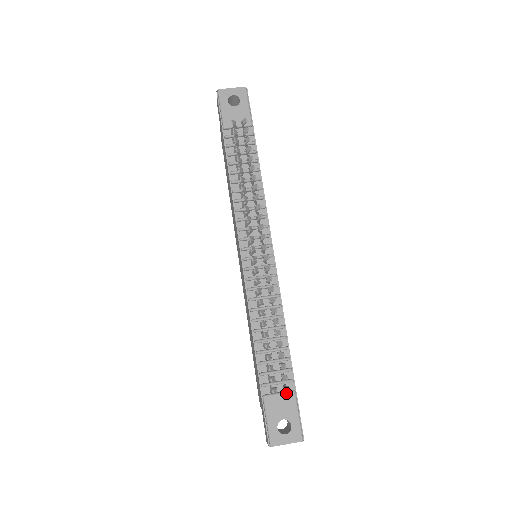
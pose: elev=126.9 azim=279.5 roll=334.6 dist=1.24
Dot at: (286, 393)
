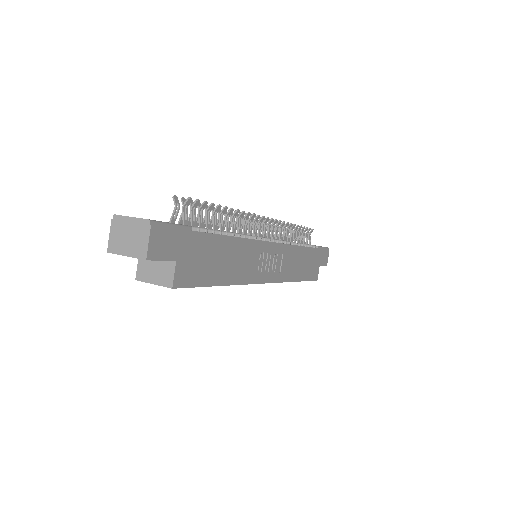
Dot at: occluded
